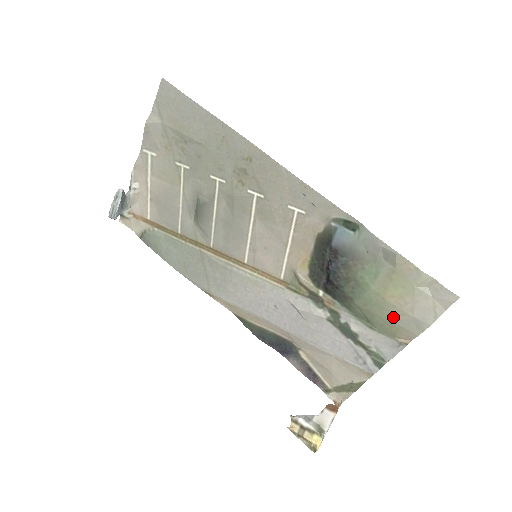
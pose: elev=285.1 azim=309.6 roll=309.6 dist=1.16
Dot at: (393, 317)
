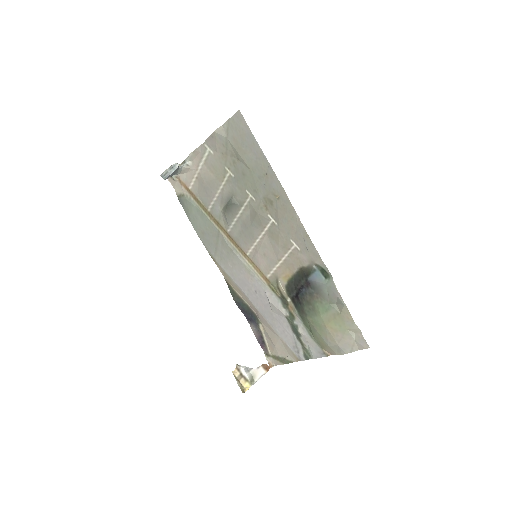
Dot at: (326, 338)
